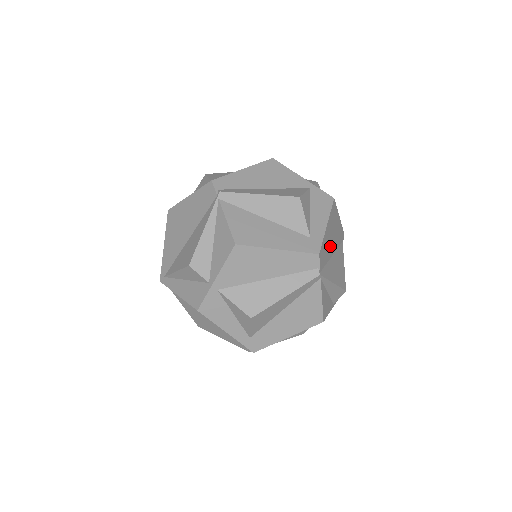
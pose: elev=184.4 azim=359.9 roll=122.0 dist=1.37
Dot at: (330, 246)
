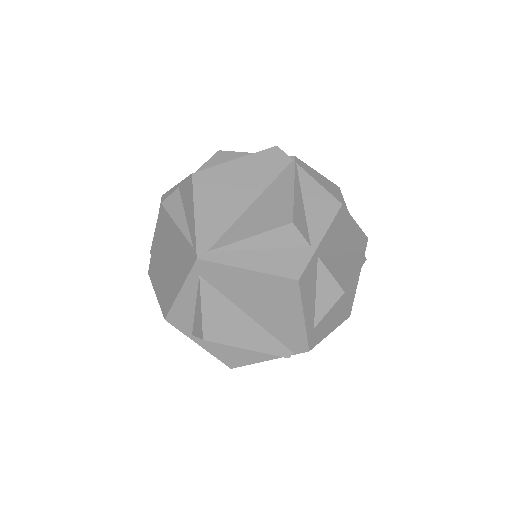
Dot at: occluded
